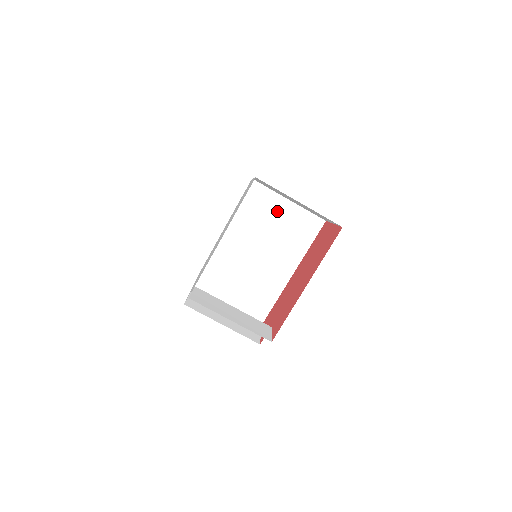
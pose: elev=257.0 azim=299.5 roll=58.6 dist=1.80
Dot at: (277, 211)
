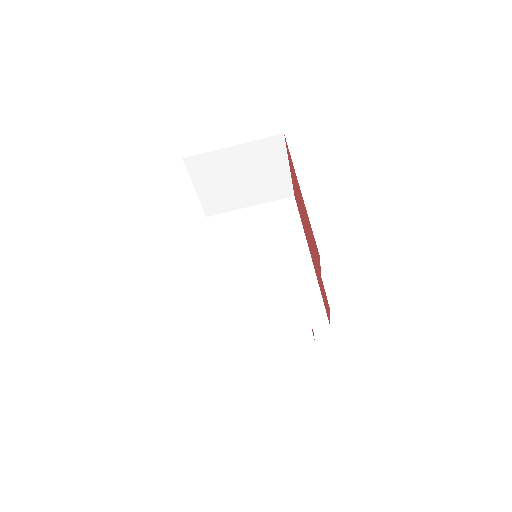
Dot at: (247, 221)
